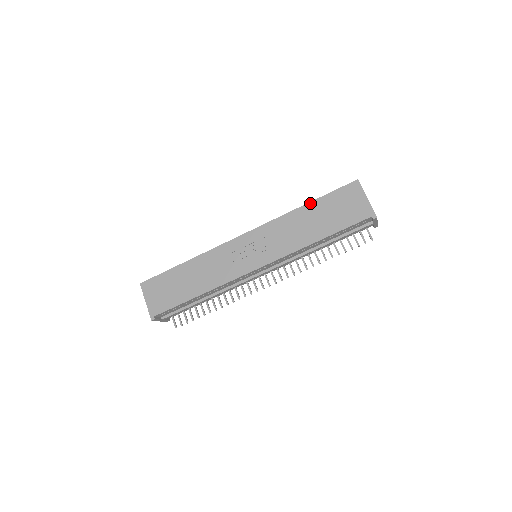
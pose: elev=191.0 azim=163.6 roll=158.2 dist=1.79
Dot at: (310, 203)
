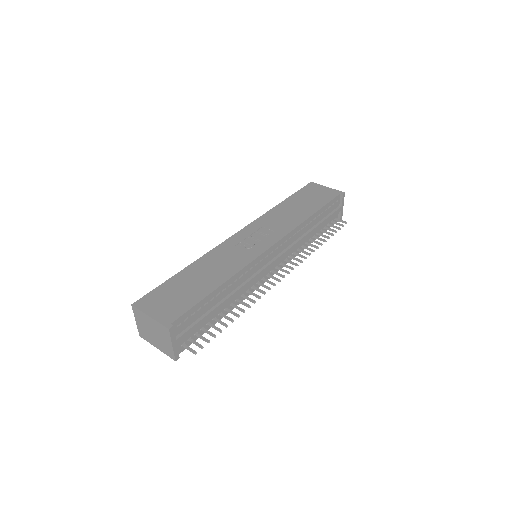
Dot at: (285, 200)
